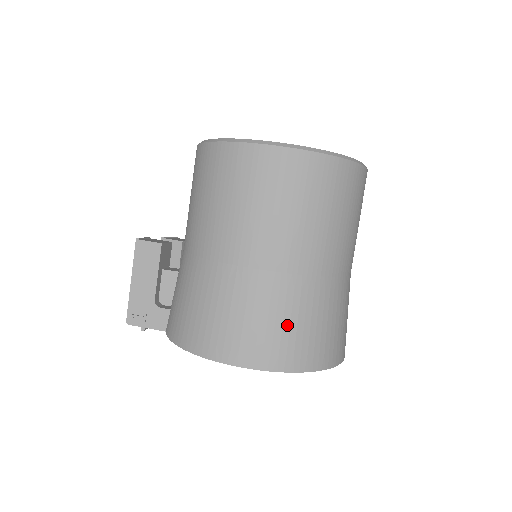
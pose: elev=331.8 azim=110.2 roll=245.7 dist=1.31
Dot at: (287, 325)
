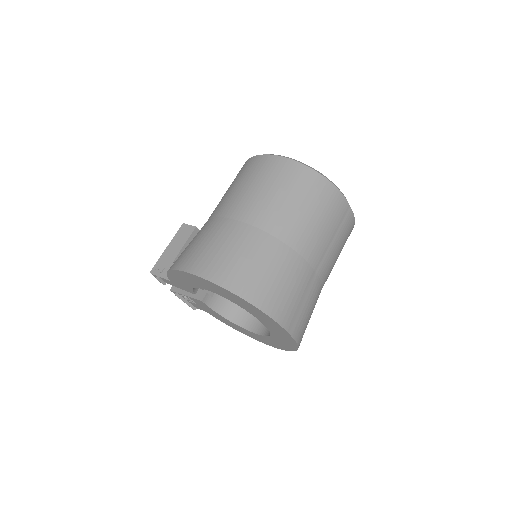
Dot at: (238, 257)
